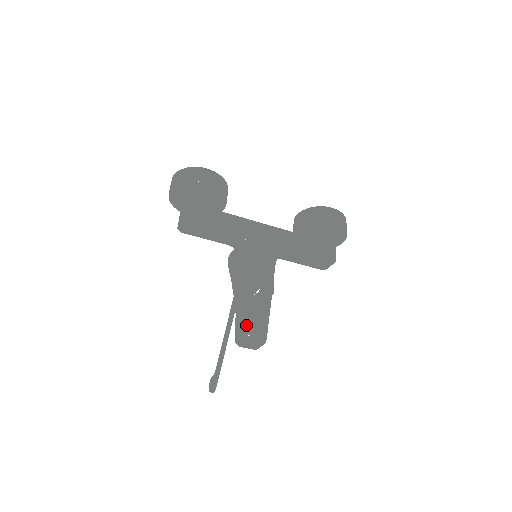
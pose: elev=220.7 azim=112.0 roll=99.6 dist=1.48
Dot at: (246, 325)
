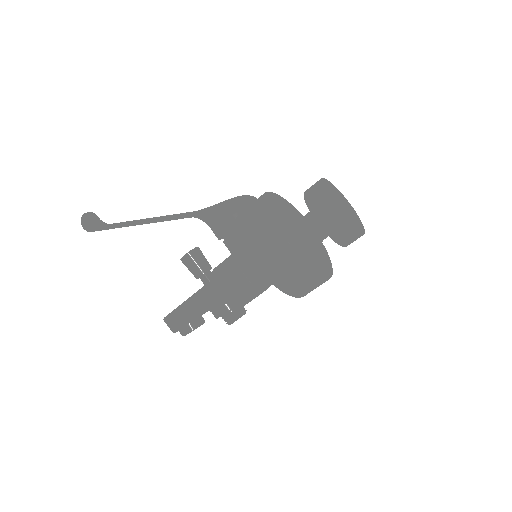
Dot at: occluded
